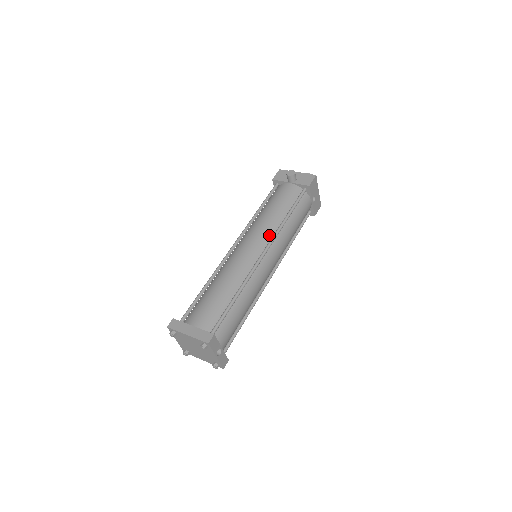
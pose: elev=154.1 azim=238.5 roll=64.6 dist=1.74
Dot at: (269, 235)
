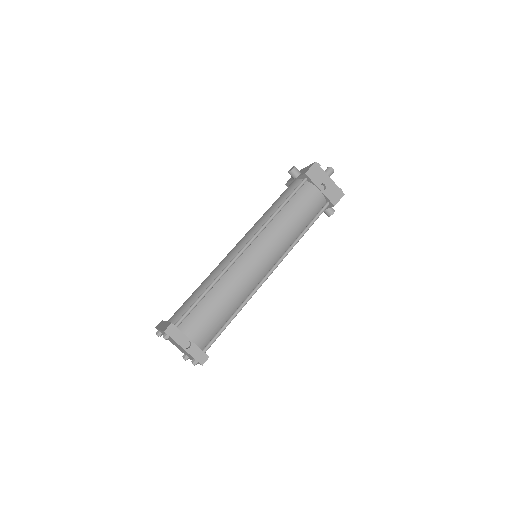
Dot at: (257, 230)
